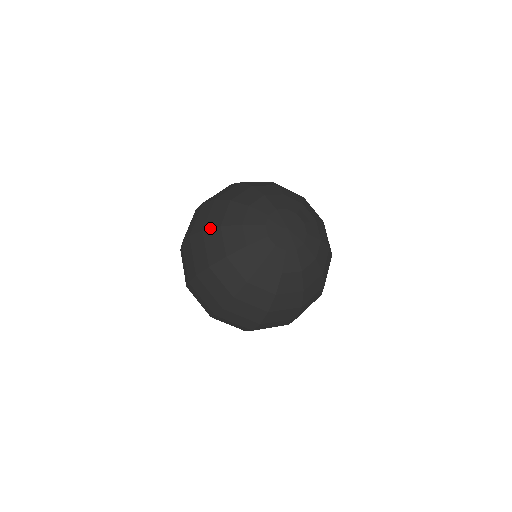
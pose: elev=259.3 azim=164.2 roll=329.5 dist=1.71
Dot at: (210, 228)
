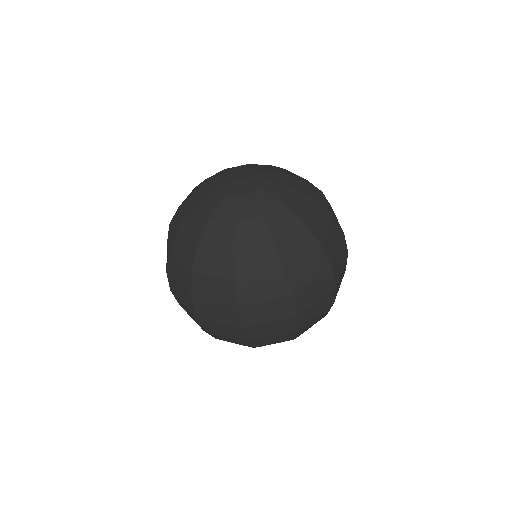
Dot at: occluded
